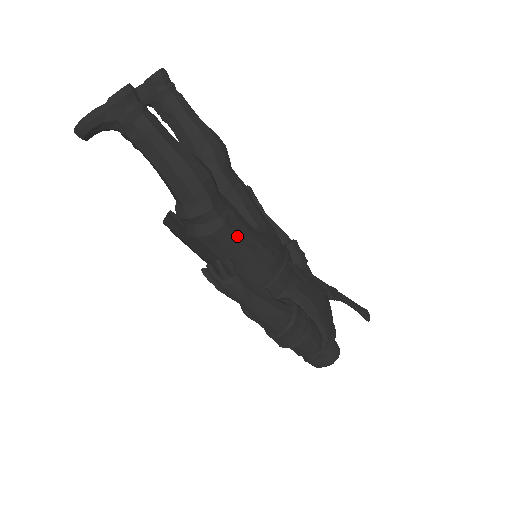
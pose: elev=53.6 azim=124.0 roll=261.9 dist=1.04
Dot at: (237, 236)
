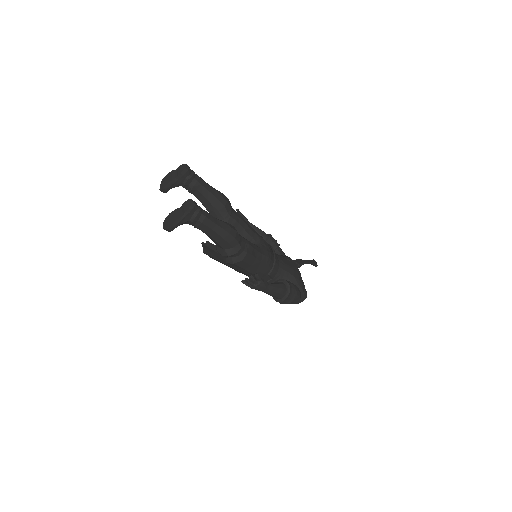
Dot at: (253, 256)
